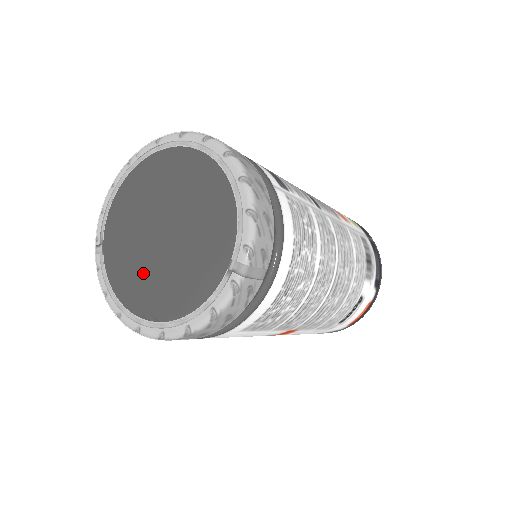
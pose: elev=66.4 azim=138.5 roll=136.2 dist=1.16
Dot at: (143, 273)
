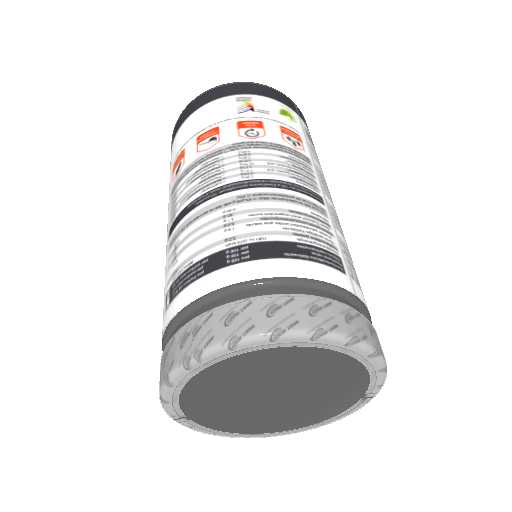
Dot at: (258, 417)
